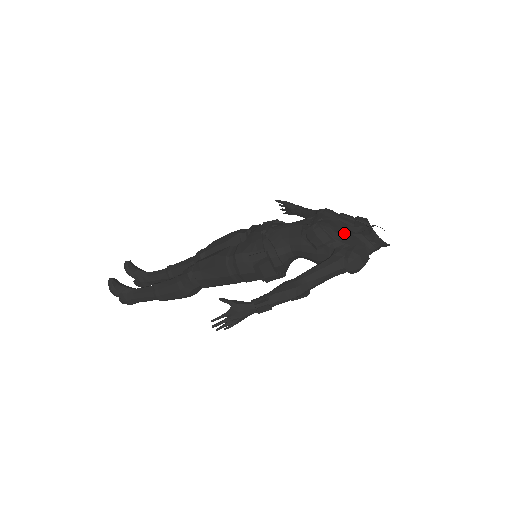
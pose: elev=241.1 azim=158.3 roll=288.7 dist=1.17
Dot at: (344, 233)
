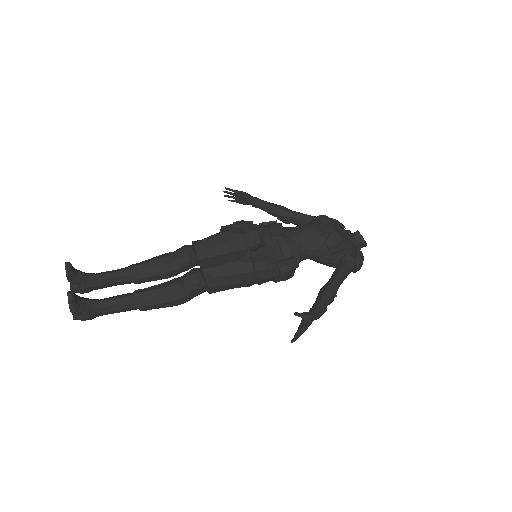
Dot at: (347, 239)
